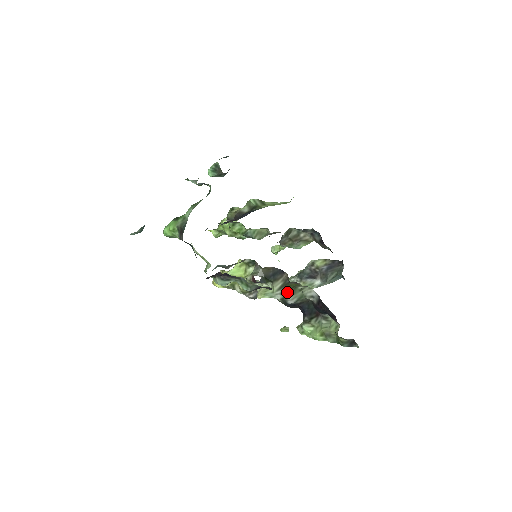
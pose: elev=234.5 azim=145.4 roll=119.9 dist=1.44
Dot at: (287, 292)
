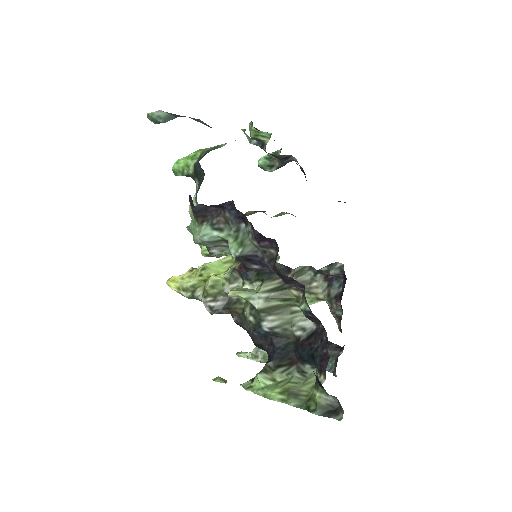
Dot at: (274, 303)
